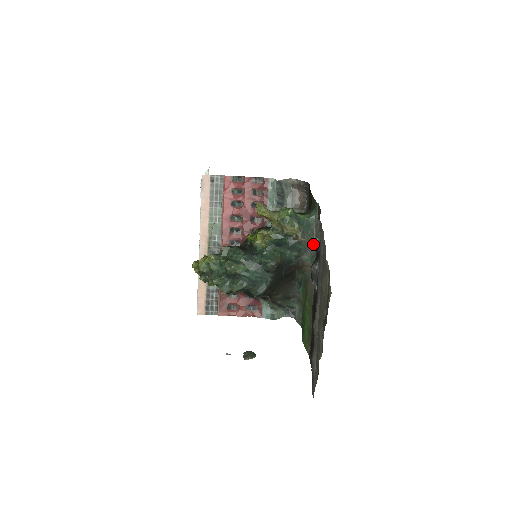
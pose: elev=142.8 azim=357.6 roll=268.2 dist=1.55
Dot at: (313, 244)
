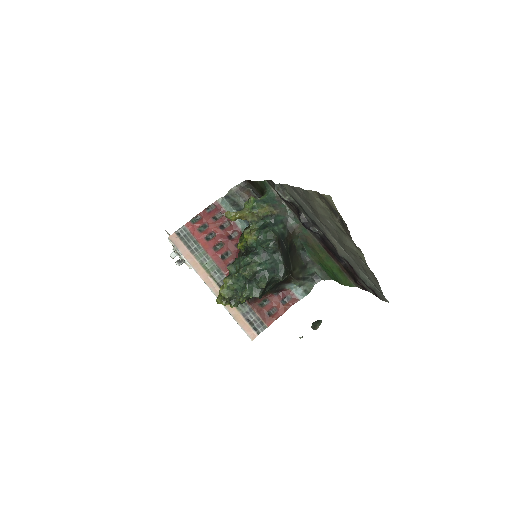
Dot at: (287, 210)
